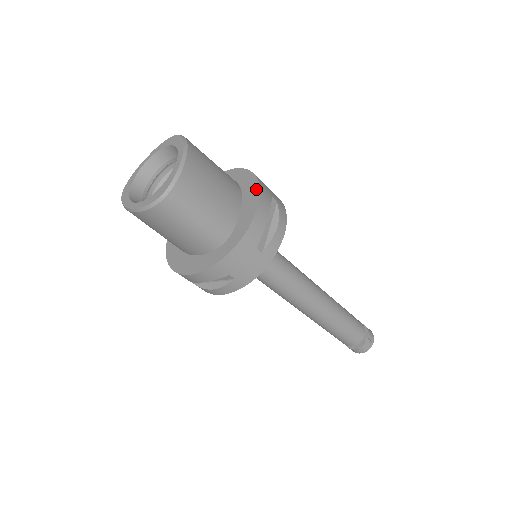
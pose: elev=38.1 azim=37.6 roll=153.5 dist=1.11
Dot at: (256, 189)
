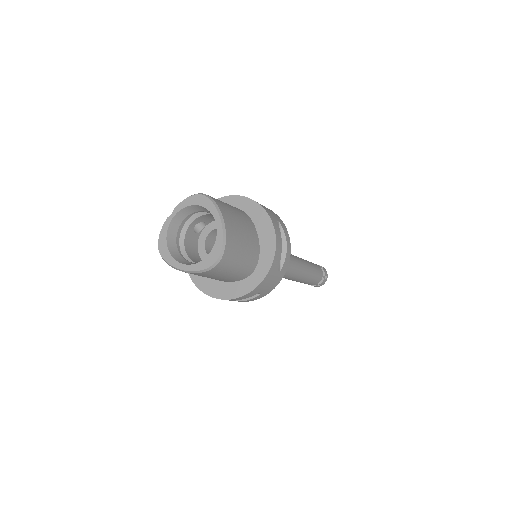
Dot at: (268, 222)
